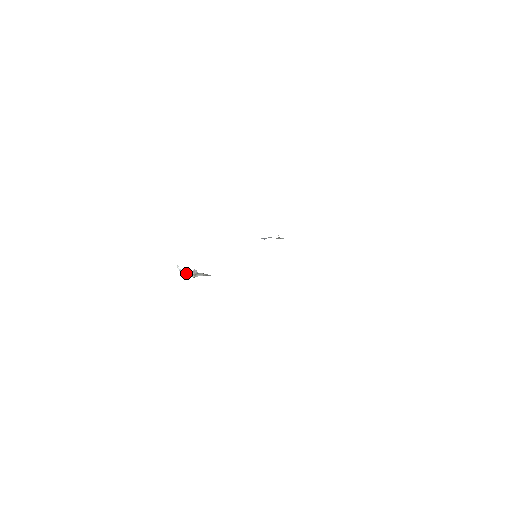
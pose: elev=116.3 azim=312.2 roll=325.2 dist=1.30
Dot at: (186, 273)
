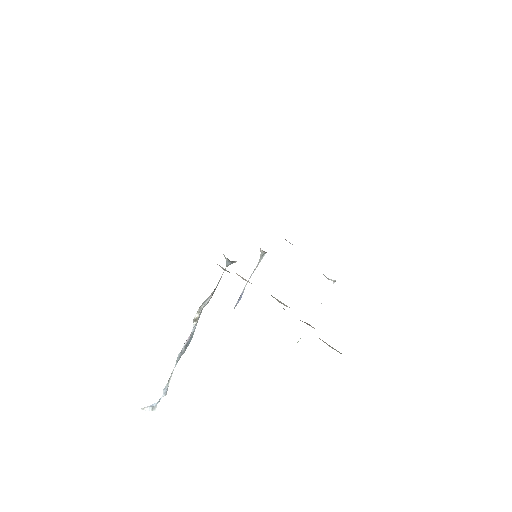
Dot at: (167, 386)
